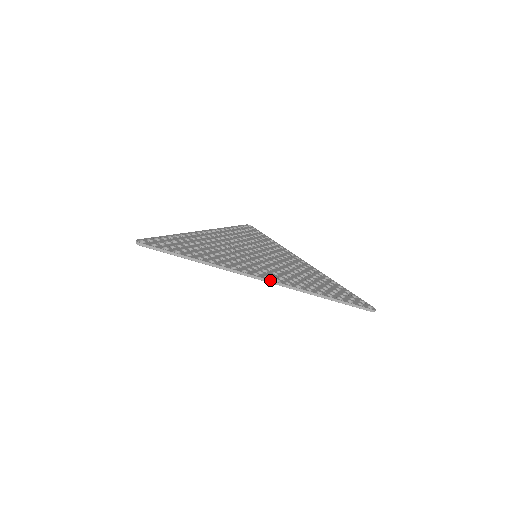
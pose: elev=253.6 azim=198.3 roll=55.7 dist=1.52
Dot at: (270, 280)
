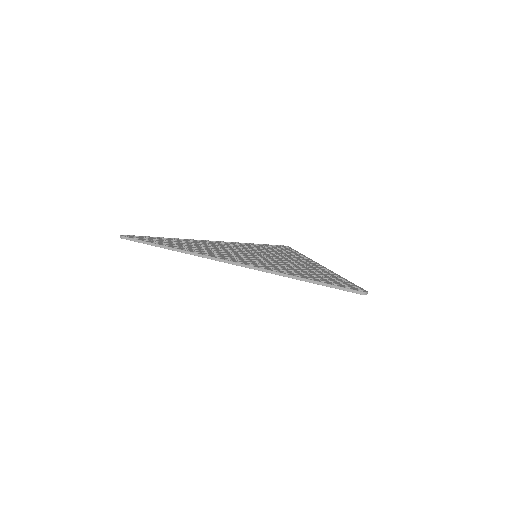
Dot at: (241, 263)
